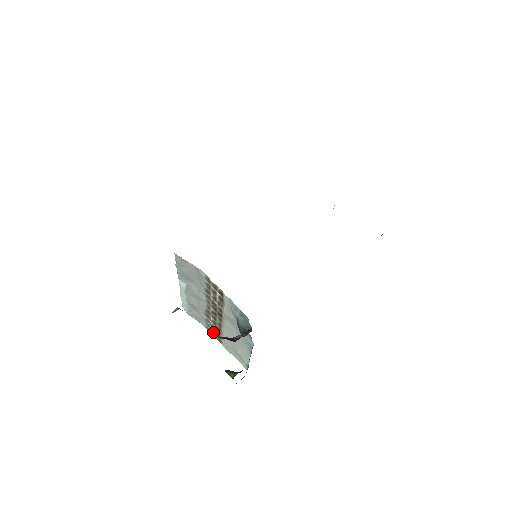
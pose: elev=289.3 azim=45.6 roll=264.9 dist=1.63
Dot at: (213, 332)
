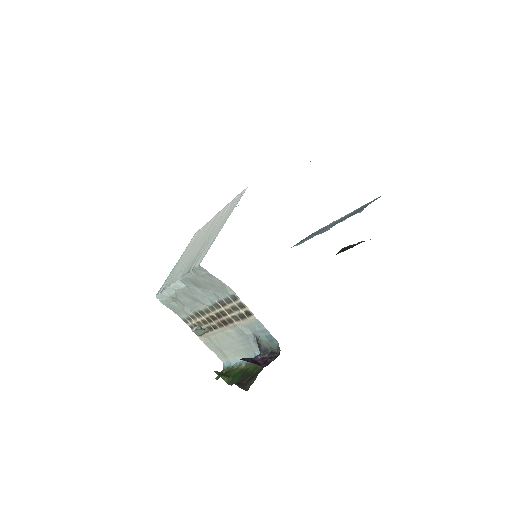
Dot at: (193, 326)
